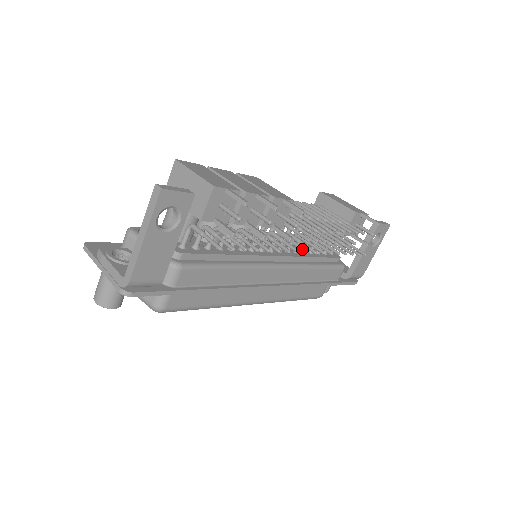
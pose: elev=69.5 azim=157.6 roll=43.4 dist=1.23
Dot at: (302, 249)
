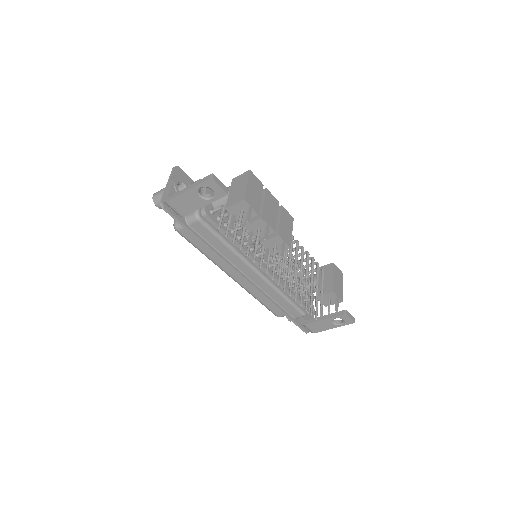
Dot at: (273, 275)
